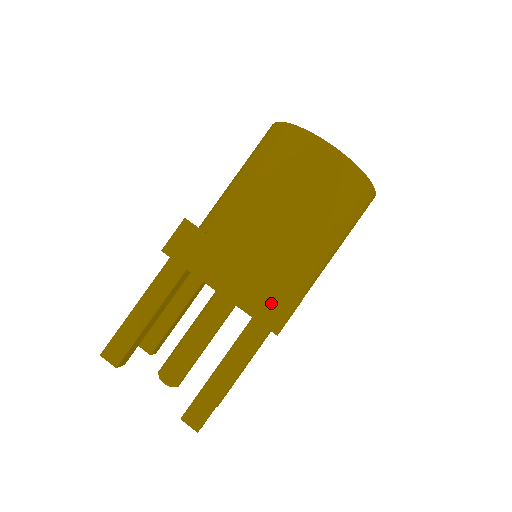
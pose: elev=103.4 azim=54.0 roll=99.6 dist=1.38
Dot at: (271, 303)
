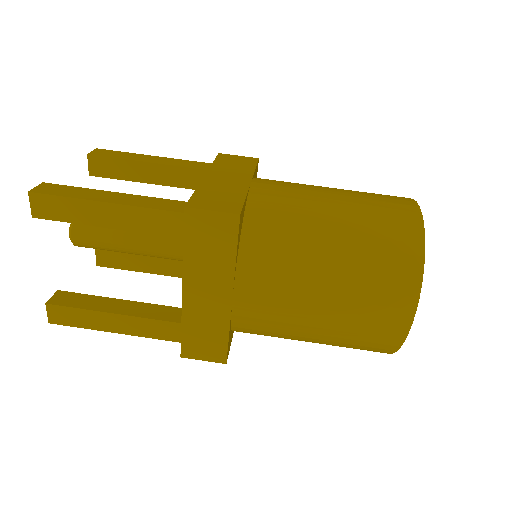
Dot at: (220, 199)
